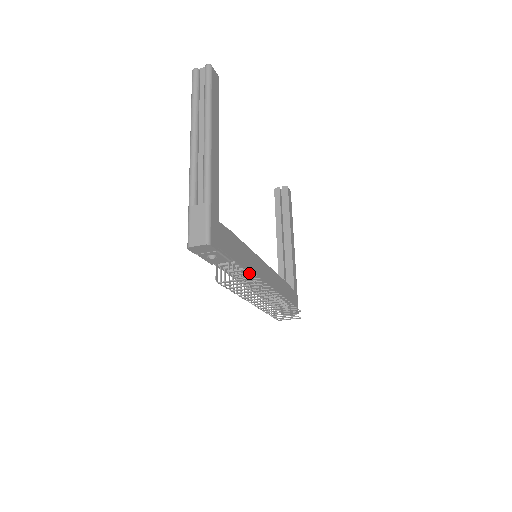
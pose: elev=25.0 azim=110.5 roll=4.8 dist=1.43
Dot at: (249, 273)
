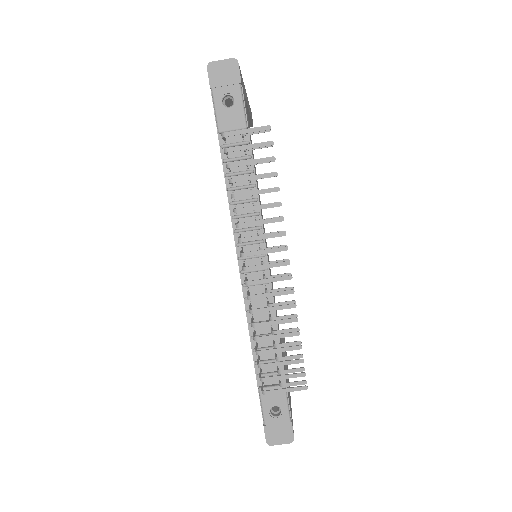
Dot at: occluded
